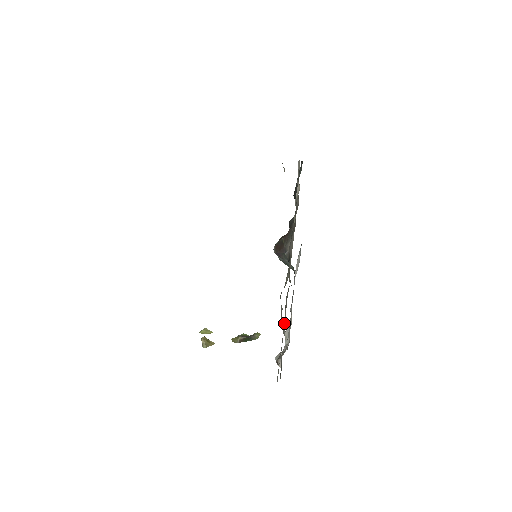
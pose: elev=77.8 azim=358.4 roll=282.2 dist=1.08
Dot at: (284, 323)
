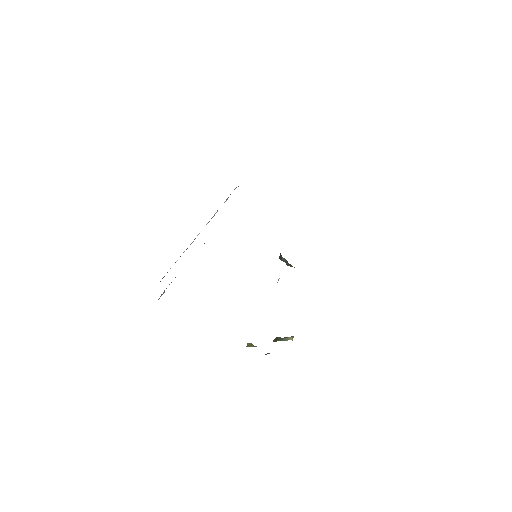
Dot at: occluded
